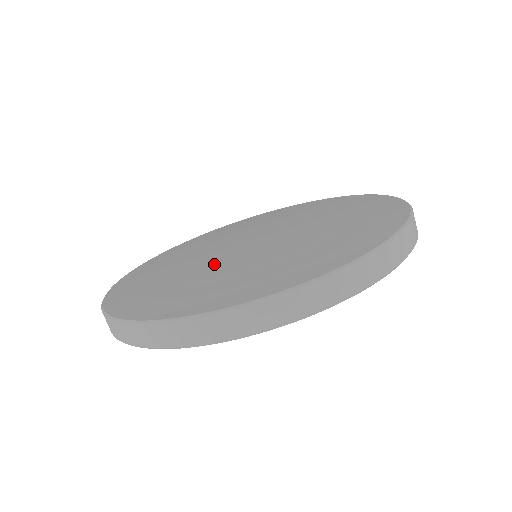
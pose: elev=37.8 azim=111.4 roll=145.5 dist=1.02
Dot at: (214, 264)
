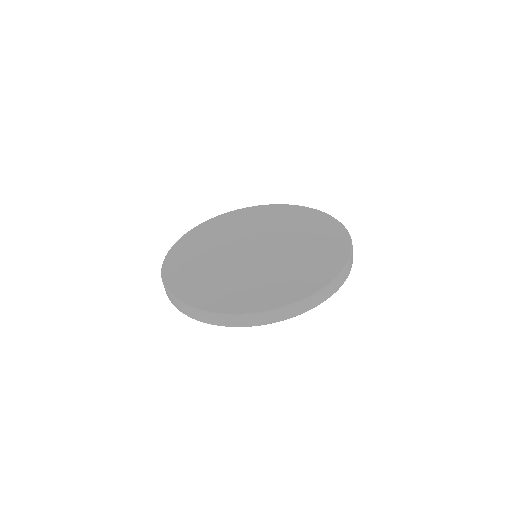
Dot at: (233, 268)
